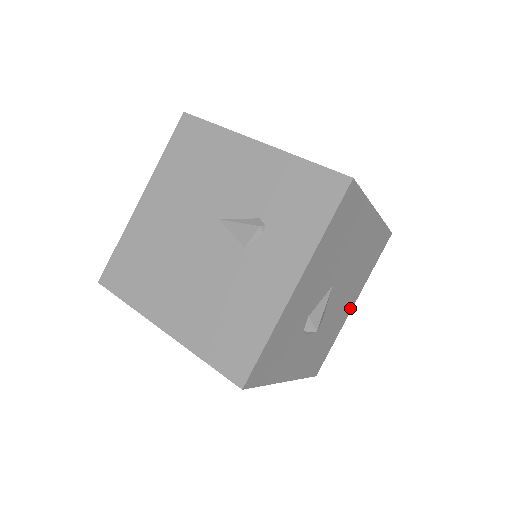
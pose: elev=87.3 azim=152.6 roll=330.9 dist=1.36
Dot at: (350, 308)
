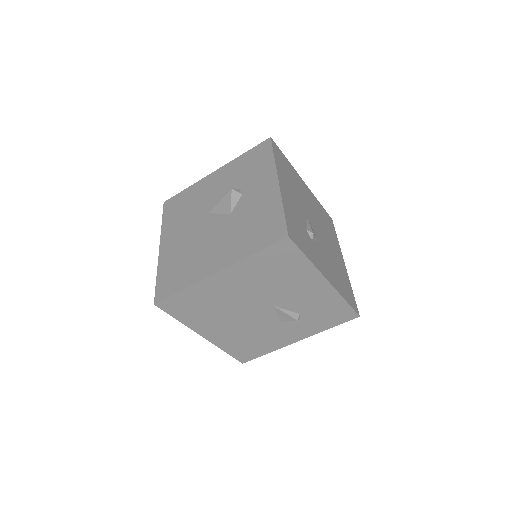
Dot at: occluded
